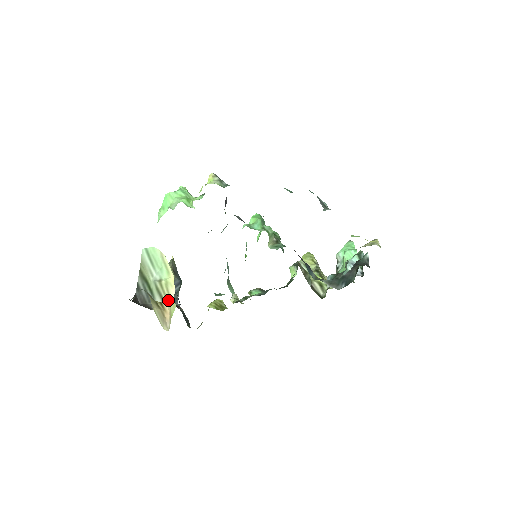
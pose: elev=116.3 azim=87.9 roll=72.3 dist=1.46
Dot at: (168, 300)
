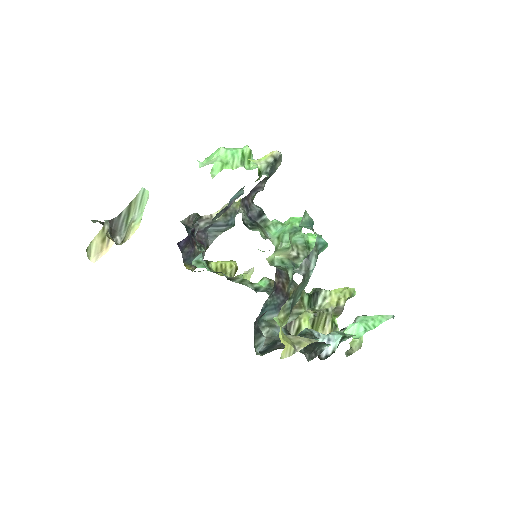
Dot at: (112, 242)
